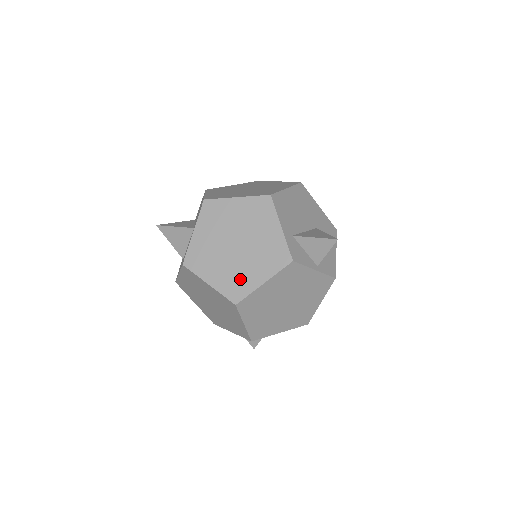
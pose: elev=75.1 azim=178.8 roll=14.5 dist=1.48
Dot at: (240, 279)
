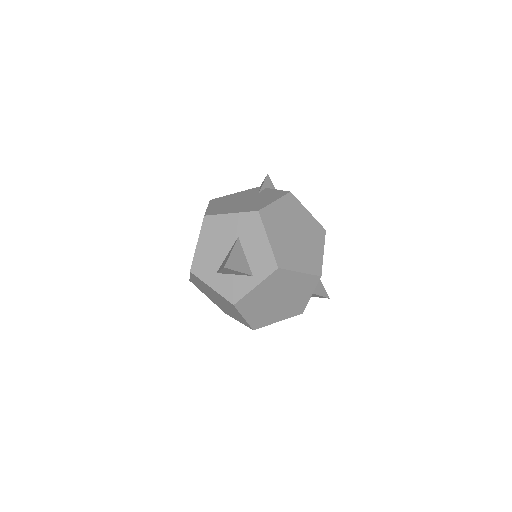
Dot at: (266, 318)
